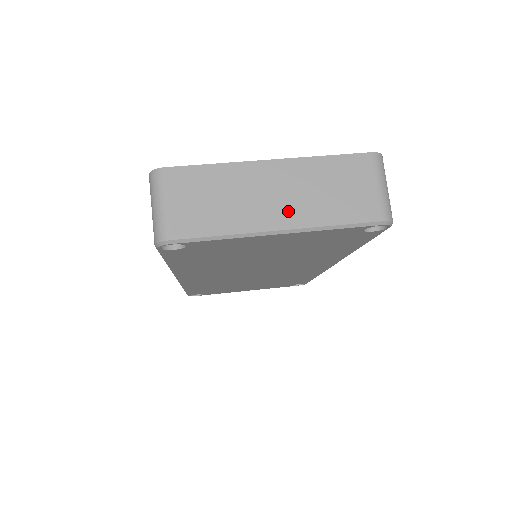
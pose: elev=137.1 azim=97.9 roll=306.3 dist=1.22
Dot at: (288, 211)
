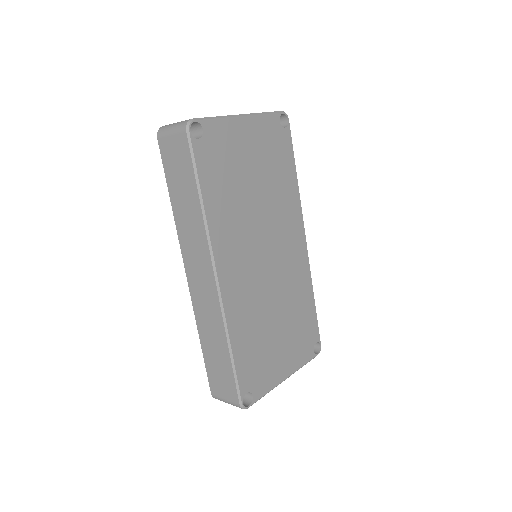
Dot at: occluded
